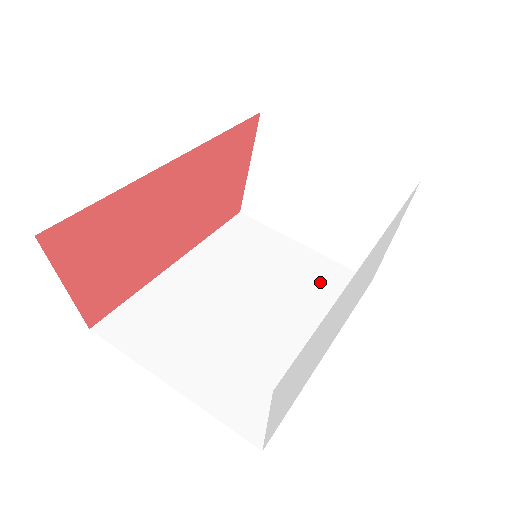
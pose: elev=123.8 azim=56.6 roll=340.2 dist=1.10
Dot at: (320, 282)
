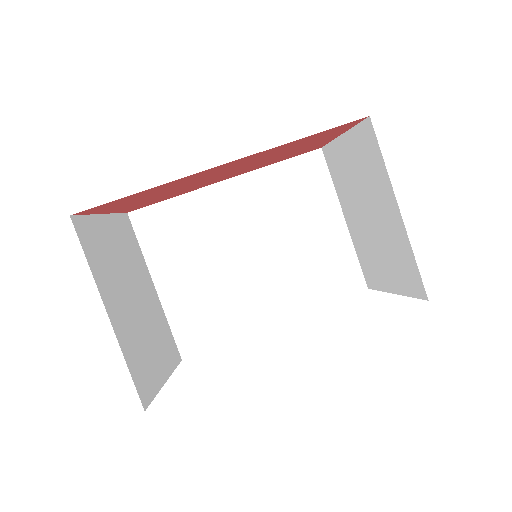
Dot at: (324, 266)
